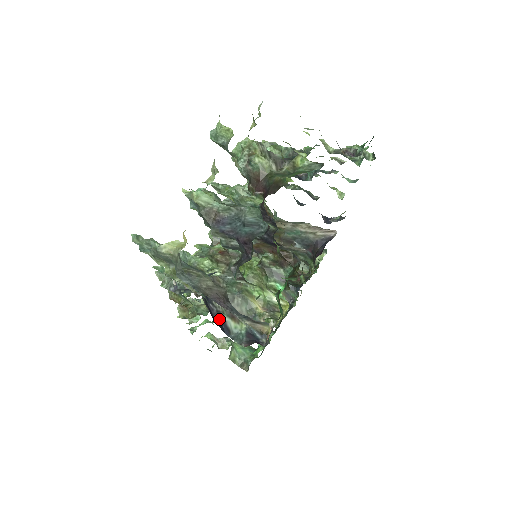
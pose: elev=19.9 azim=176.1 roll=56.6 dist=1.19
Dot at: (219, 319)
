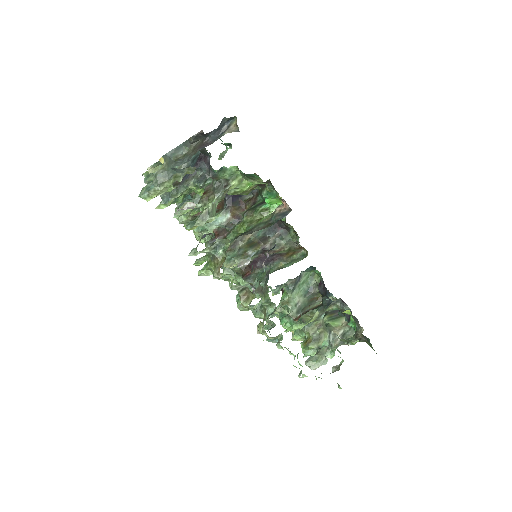
Dot at: occluded
